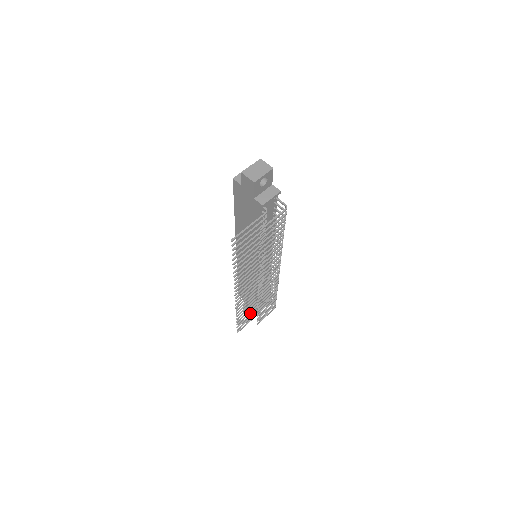
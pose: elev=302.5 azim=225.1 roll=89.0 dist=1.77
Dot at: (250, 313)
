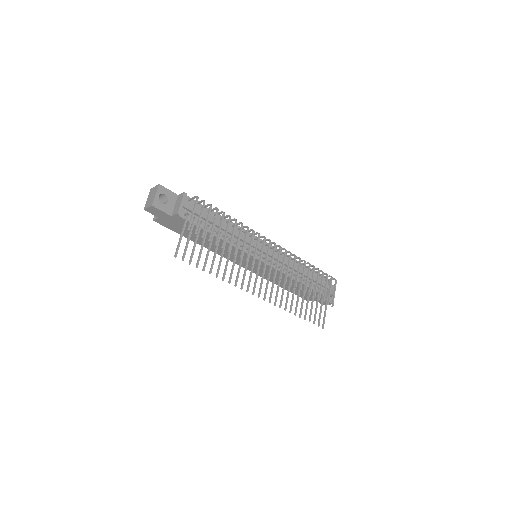
Dot at: (312, 303)
